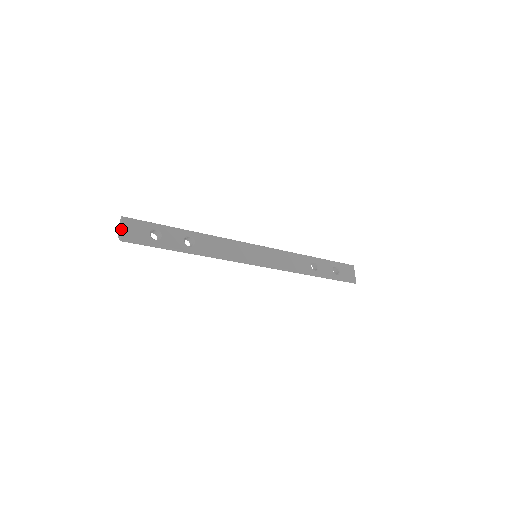
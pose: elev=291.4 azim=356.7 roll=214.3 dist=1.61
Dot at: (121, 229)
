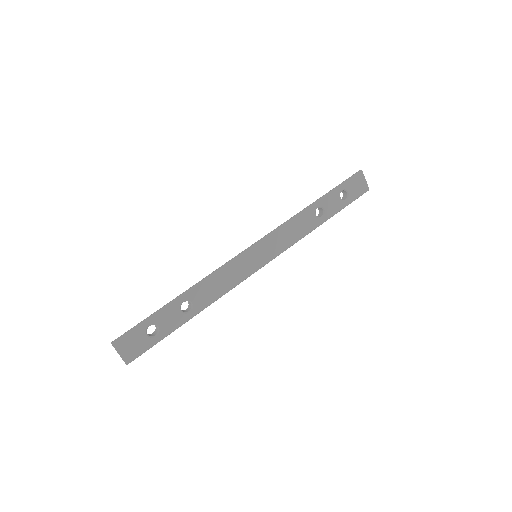
Dot at: (120, 356)
